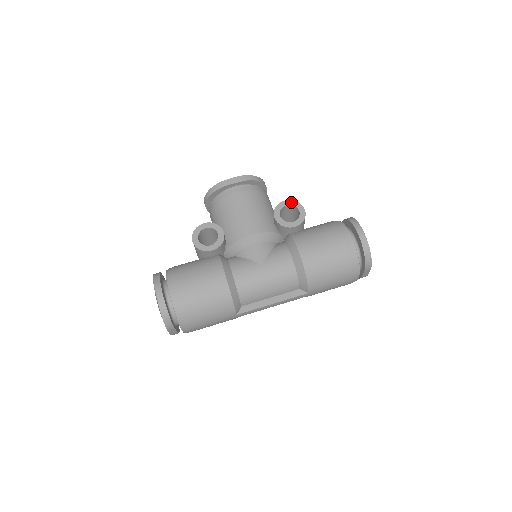
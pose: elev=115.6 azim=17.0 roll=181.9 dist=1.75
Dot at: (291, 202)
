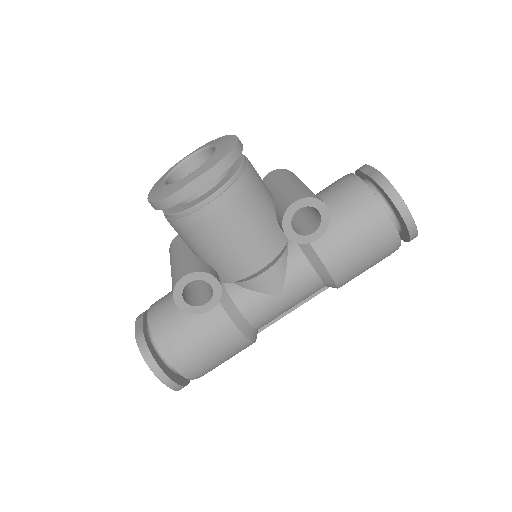
Dot at: (305, 202)
